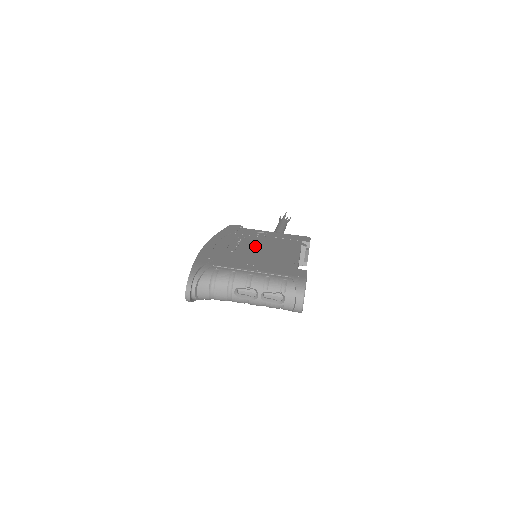
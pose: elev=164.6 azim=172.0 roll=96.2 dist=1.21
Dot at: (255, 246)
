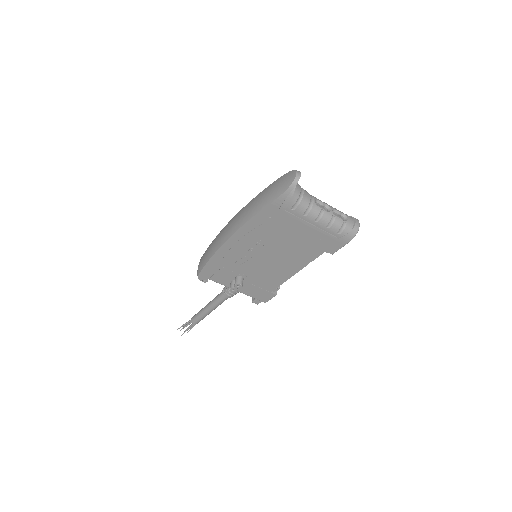
Dot at: occluded
